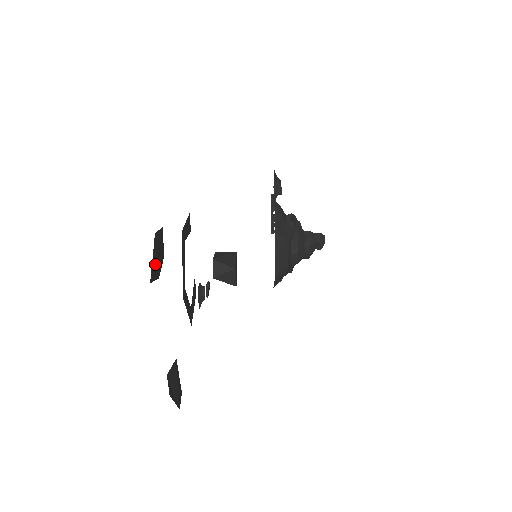
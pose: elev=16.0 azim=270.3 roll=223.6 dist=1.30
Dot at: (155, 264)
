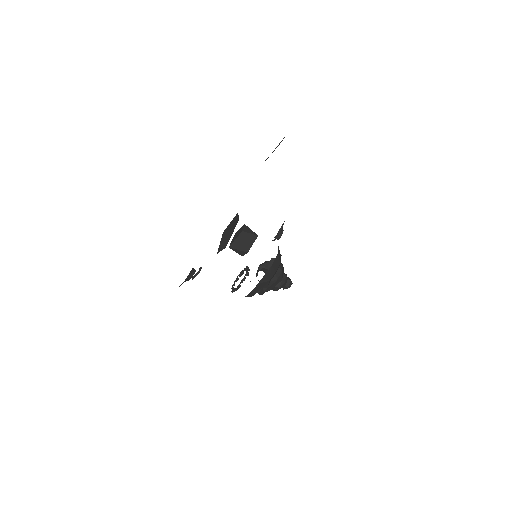
Dot at: occluded
